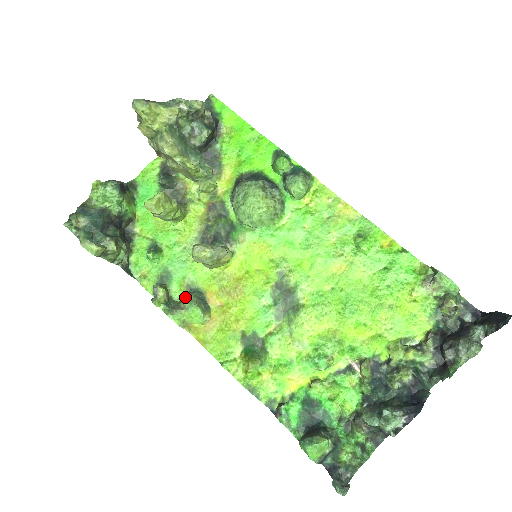
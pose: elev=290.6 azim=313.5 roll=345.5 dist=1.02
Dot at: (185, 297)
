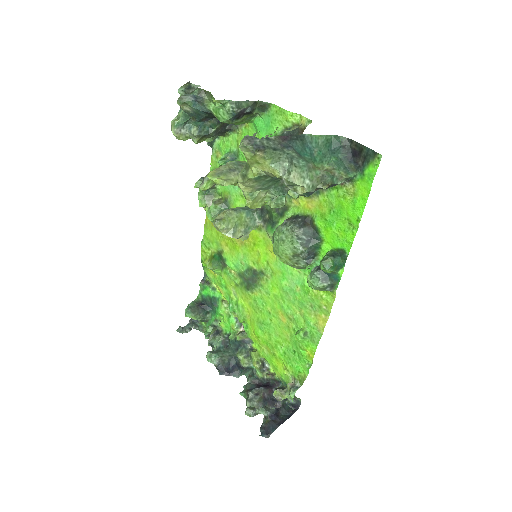
Dot at: (215, 204)
